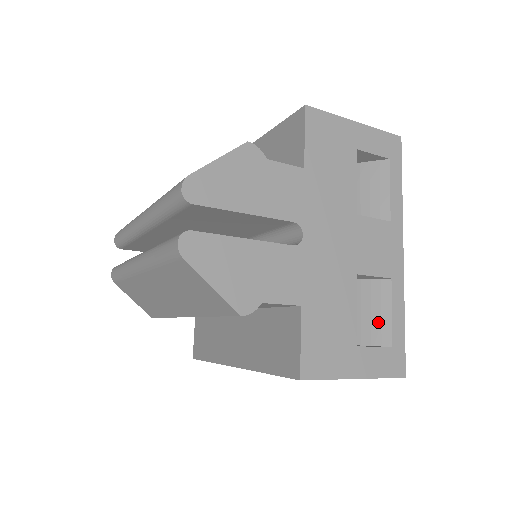
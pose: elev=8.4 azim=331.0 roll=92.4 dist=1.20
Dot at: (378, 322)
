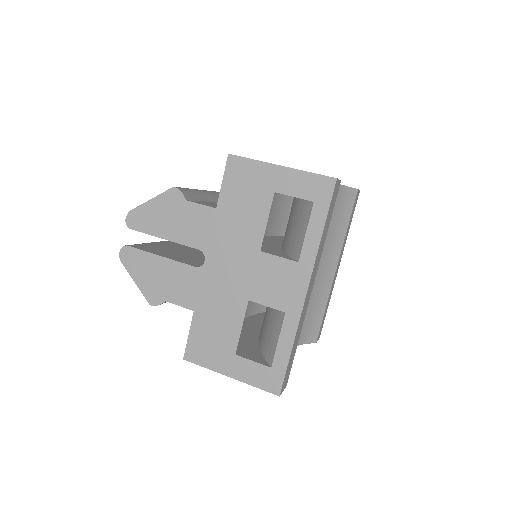
Dot at: (272, 343)
